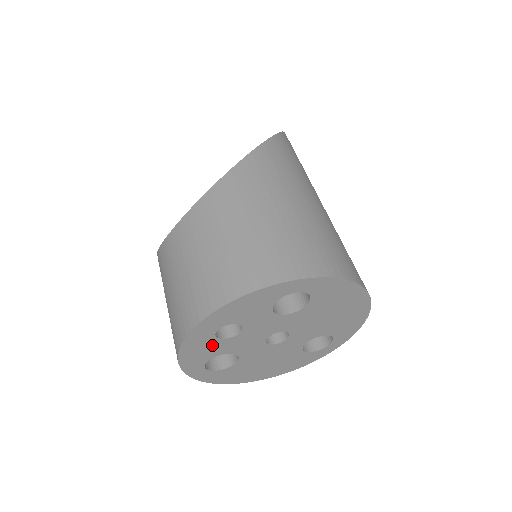
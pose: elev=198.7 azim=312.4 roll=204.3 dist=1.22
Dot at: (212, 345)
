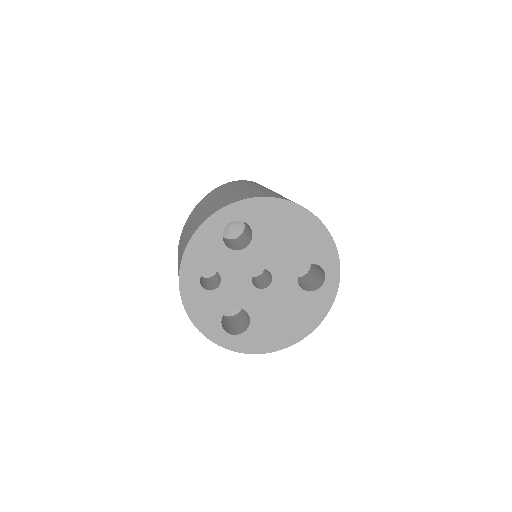
Dot at: (209, 300)
